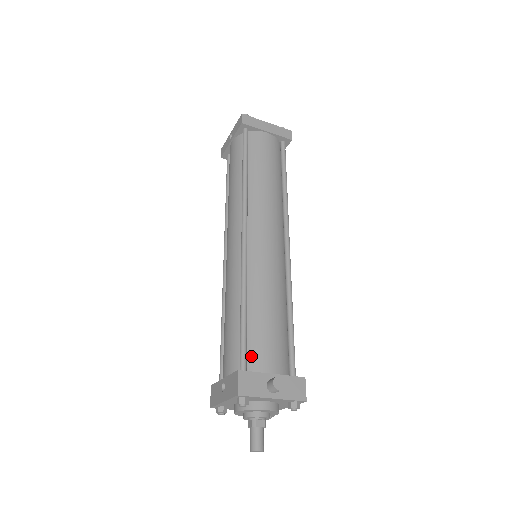
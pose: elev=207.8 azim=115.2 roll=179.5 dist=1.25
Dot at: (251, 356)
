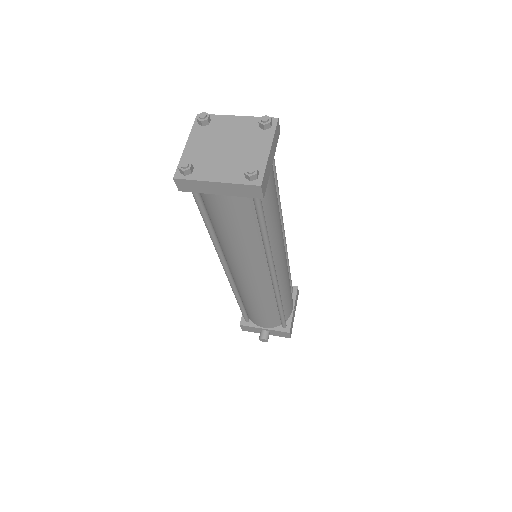
Dot at: (250, 318)
